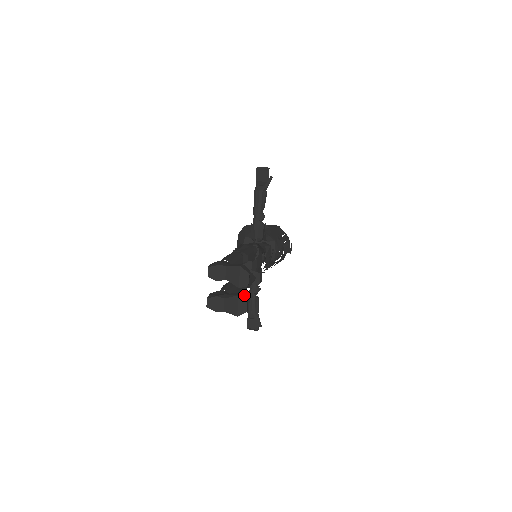
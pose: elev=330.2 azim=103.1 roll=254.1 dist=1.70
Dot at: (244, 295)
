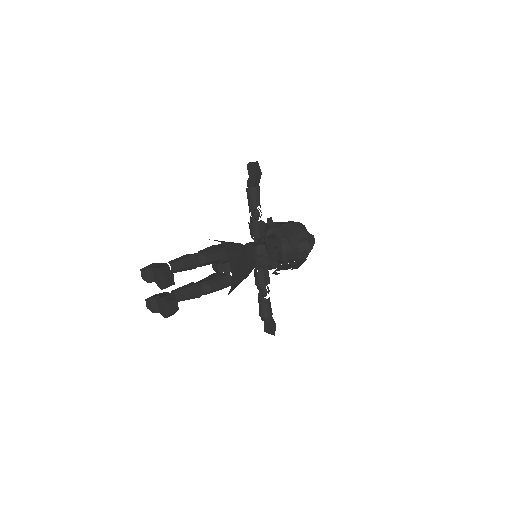
Dot at: (171, 297)
